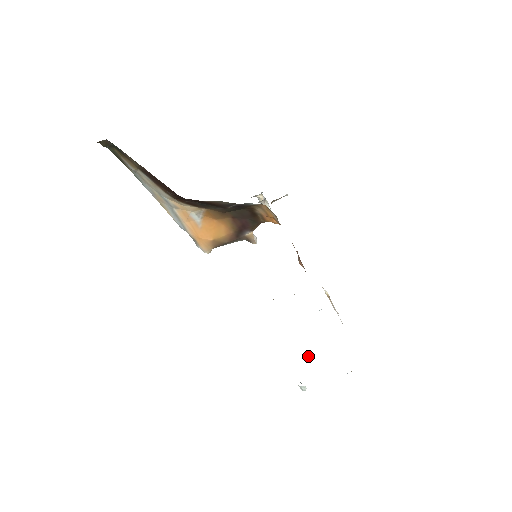
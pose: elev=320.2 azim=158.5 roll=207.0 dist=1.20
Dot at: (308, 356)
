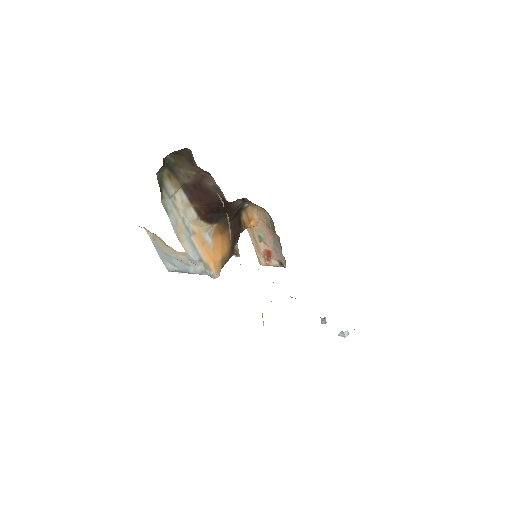
Dot at: (322, 322)
